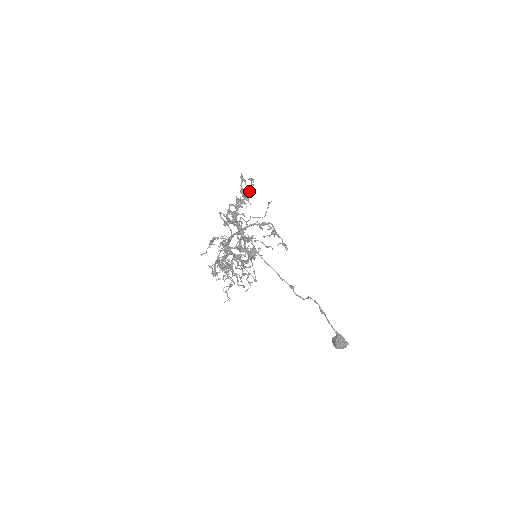
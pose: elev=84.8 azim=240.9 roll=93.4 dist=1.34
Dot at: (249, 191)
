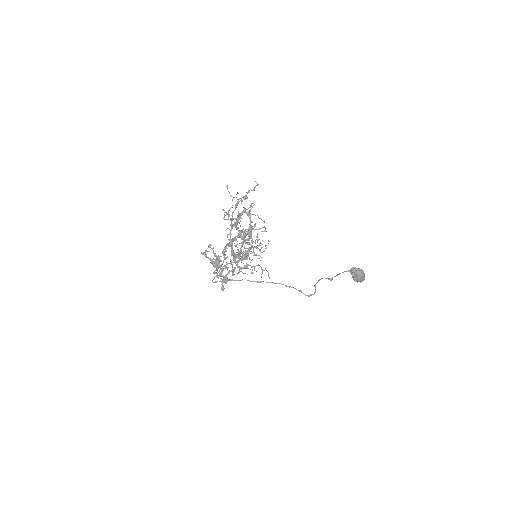
Dot at: (215, 255)
